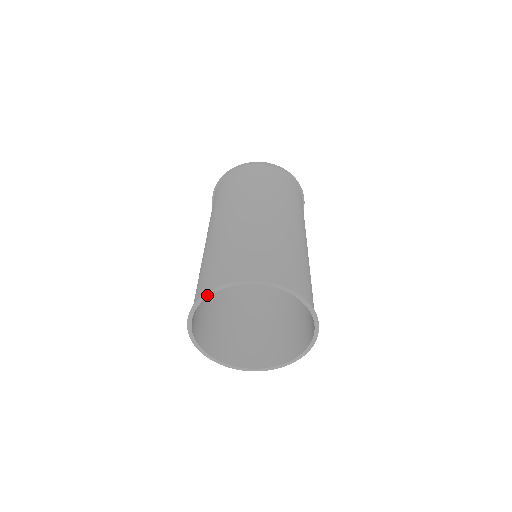
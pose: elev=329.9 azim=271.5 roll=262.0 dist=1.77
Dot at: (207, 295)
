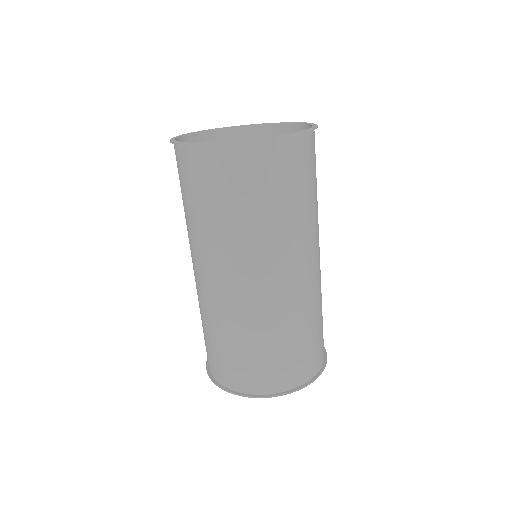
Dot at: (231, 391)
